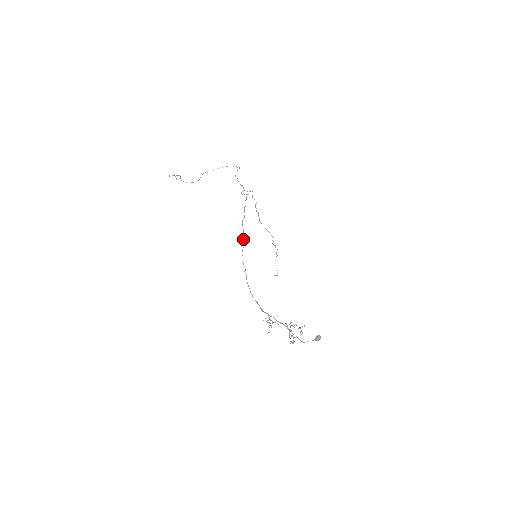
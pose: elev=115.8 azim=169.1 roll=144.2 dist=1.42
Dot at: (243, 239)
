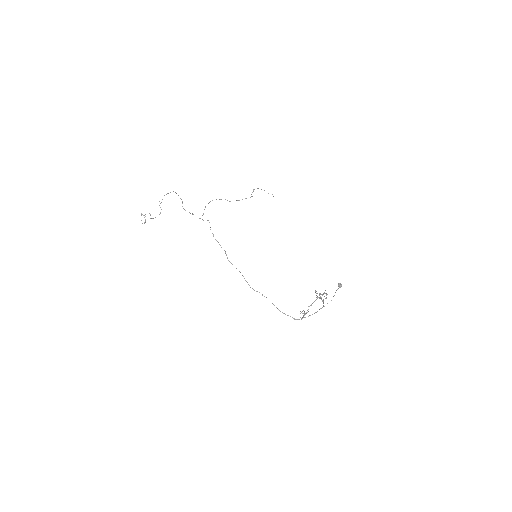
Dot at: occluded
